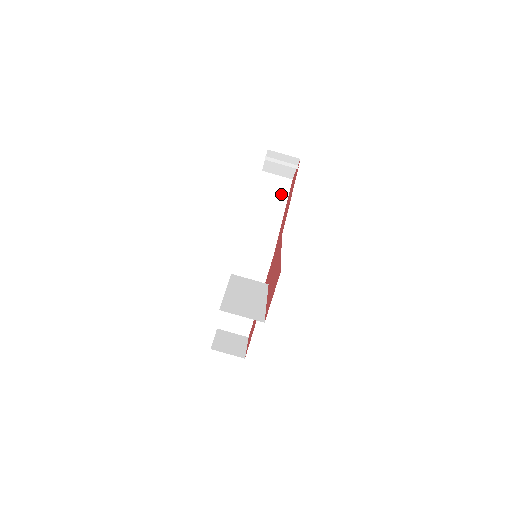
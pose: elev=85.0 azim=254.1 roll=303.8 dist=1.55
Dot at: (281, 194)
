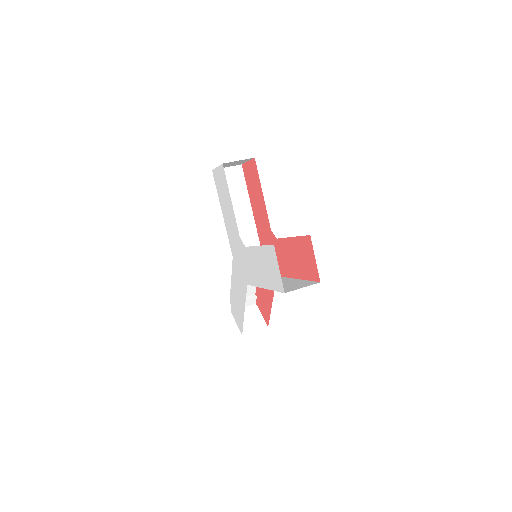
Dot at: occluded
